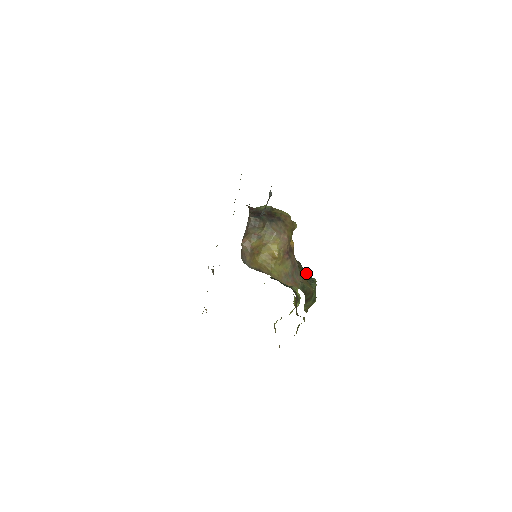
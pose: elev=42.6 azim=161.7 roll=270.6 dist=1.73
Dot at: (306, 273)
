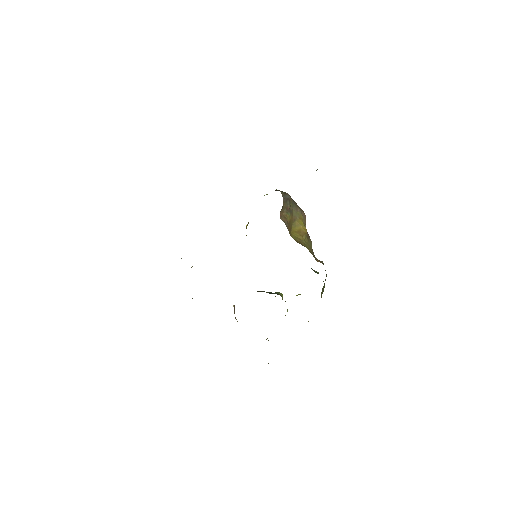
Dot at: occluded
